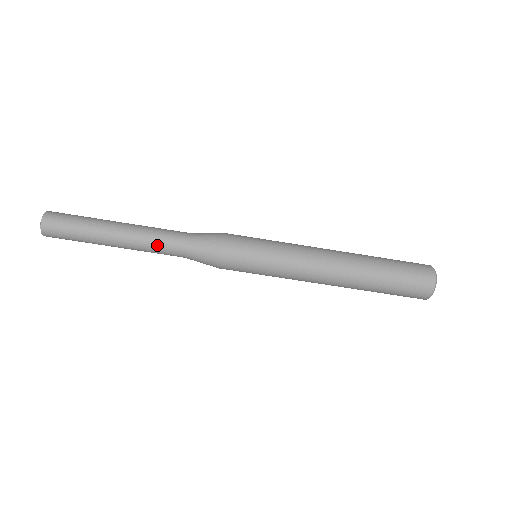
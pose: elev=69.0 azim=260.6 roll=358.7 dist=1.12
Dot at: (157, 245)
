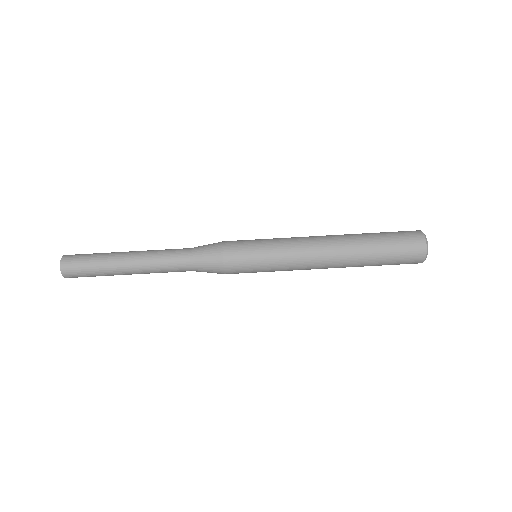
Dot at: (164, 257)
